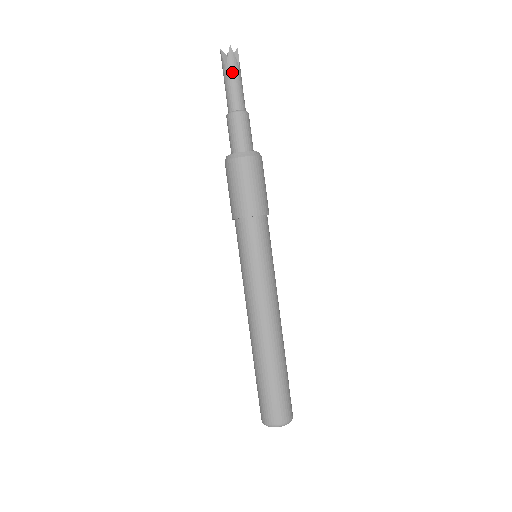
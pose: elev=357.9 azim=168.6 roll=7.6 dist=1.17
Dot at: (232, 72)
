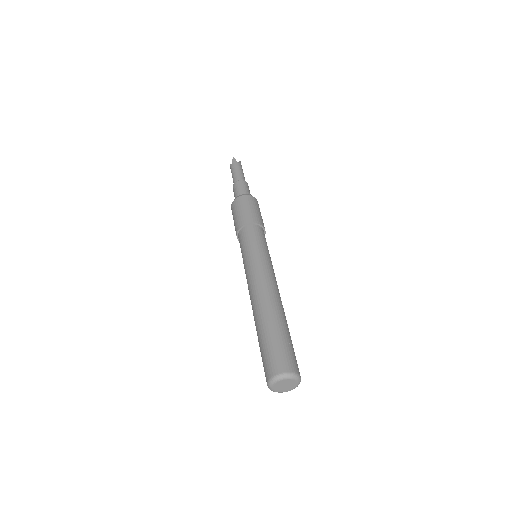
Dot at: (234, 167)
